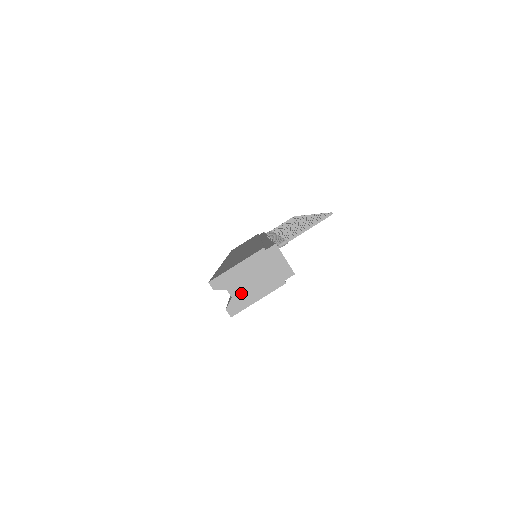
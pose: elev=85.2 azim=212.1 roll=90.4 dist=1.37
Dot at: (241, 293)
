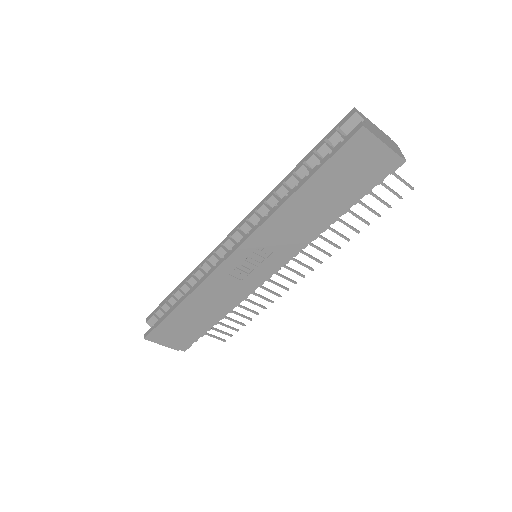
Dot at: (373, 129)
